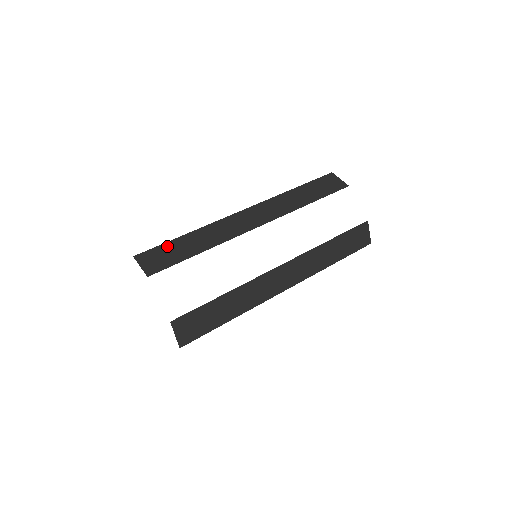
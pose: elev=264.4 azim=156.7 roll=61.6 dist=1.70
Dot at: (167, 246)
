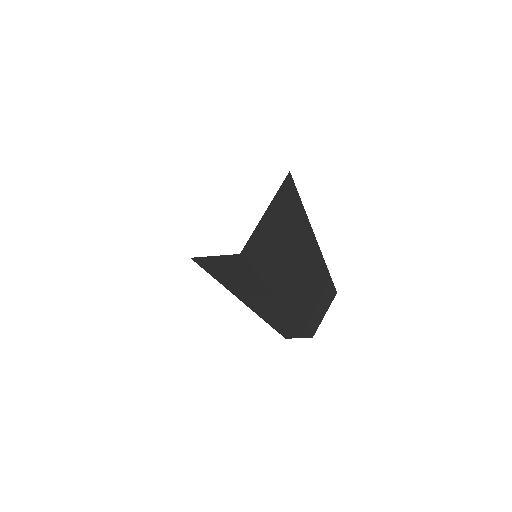
Dot at: occluded
